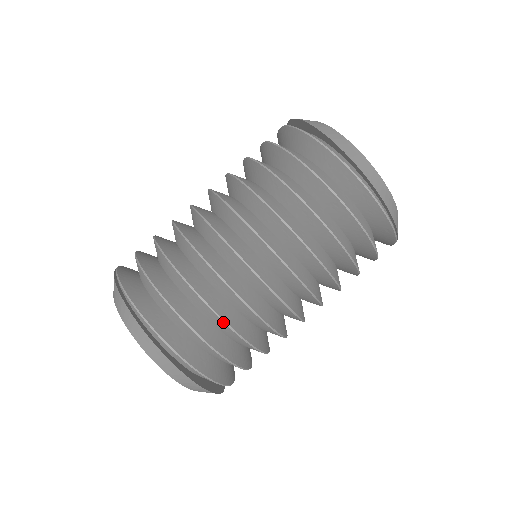
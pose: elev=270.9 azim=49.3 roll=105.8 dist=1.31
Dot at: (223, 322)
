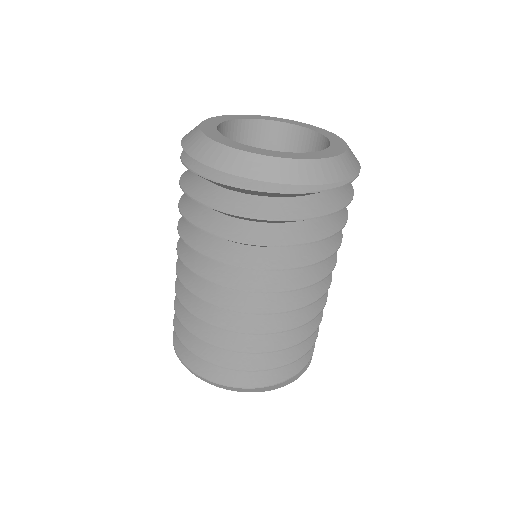
Dot at: occluded
